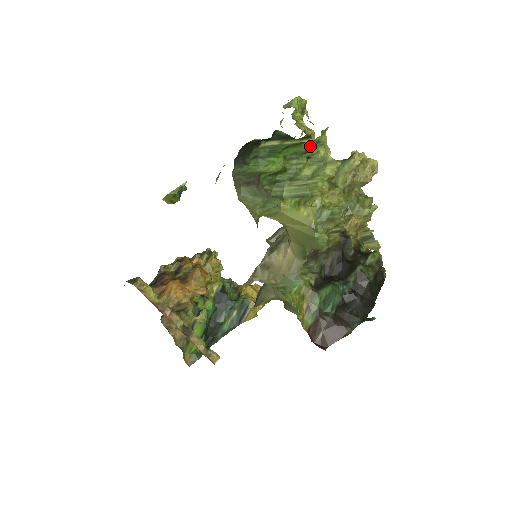
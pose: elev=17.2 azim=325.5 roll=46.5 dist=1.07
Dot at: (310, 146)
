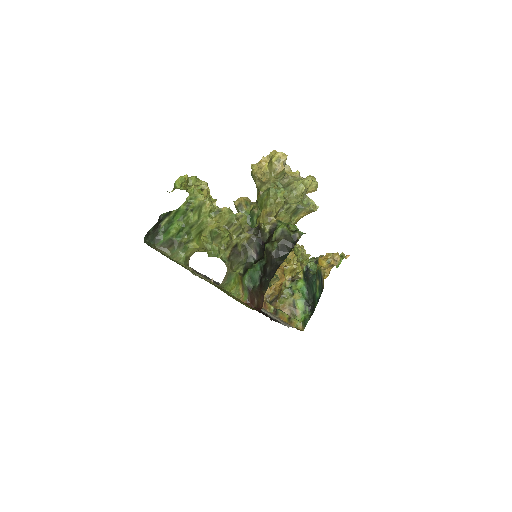
Dot at: (186, 206)
